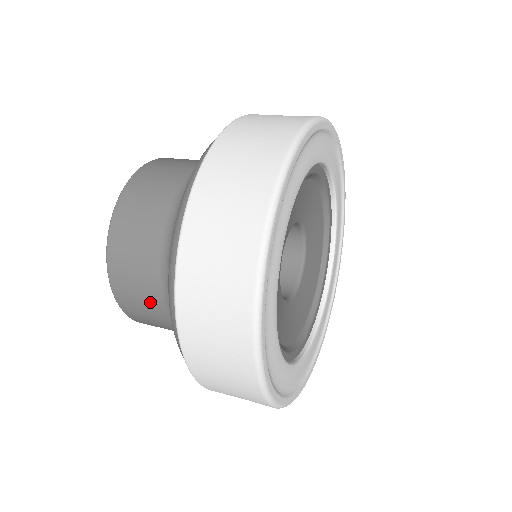
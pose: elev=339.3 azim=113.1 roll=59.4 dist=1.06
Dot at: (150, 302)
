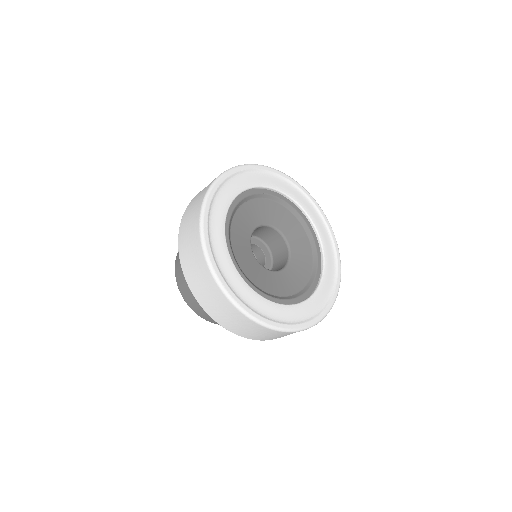
Dot at: occluded
